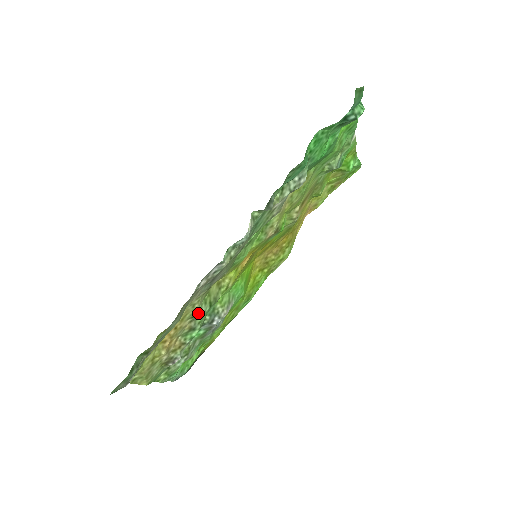
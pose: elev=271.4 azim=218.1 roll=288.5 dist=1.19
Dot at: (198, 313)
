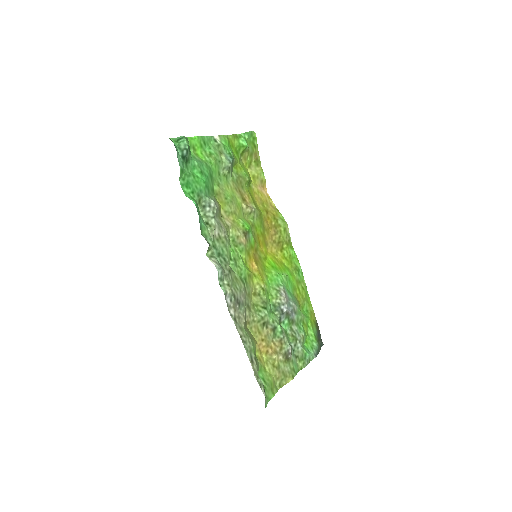
Dot at: (263, 320)
